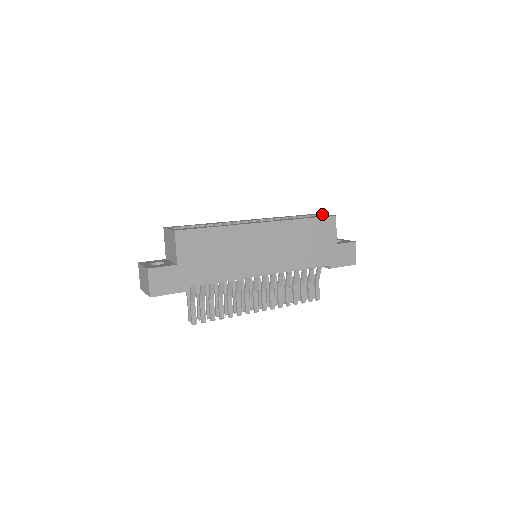
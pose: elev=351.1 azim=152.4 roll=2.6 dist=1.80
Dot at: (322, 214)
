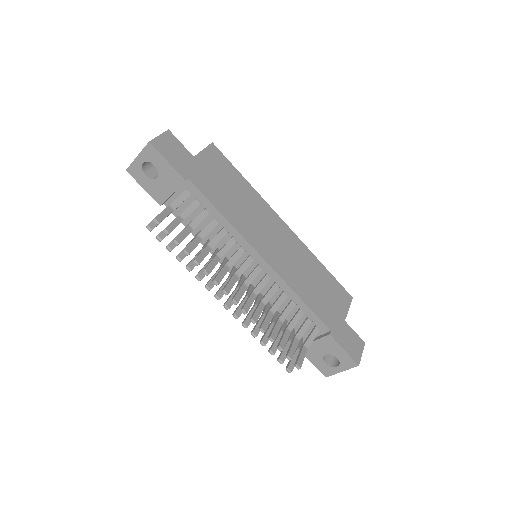
Dot at: occluded
